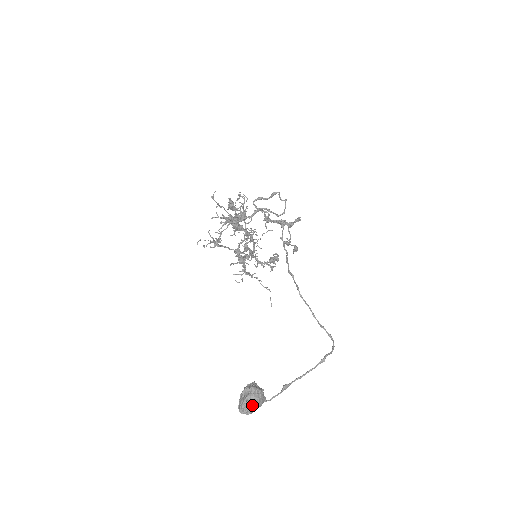
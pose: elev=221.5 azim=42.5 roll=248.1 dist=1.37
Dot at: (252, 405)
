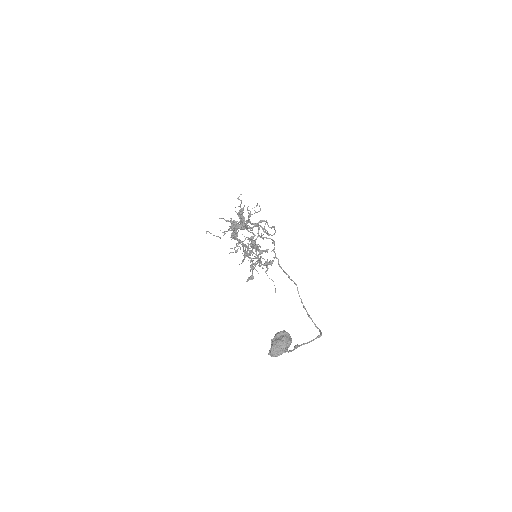
Dot at: (287, 345)
